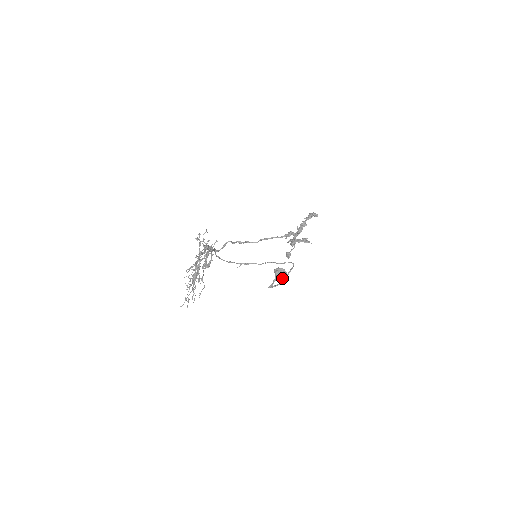
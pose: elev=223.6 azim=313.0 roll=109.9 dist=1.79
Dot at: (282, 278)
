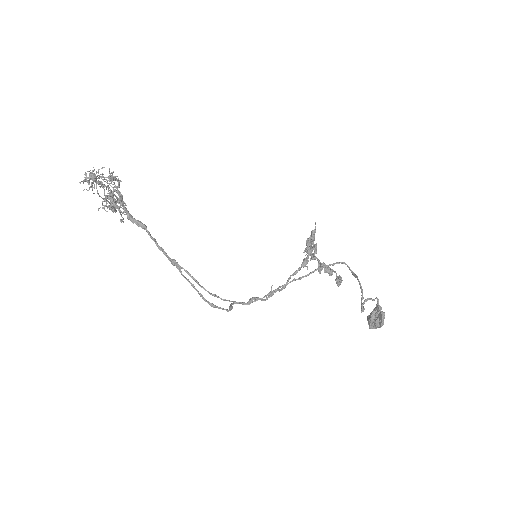
Dot at: (380, 311)
